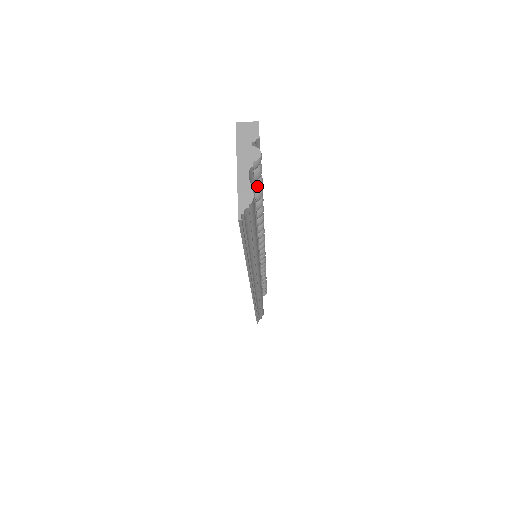
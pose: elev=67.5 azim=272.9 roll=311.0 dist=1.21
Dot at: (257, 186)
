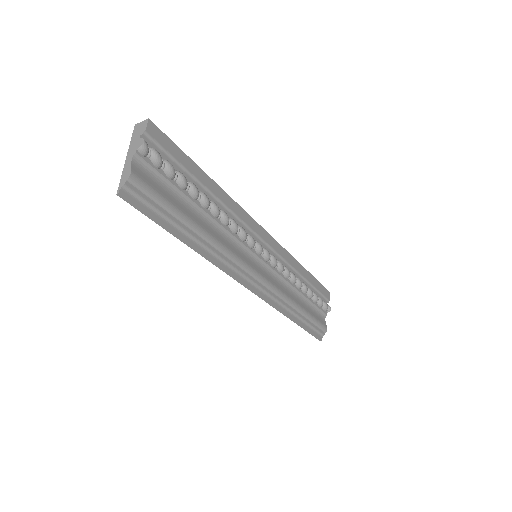
Dot at: (167, 173)
